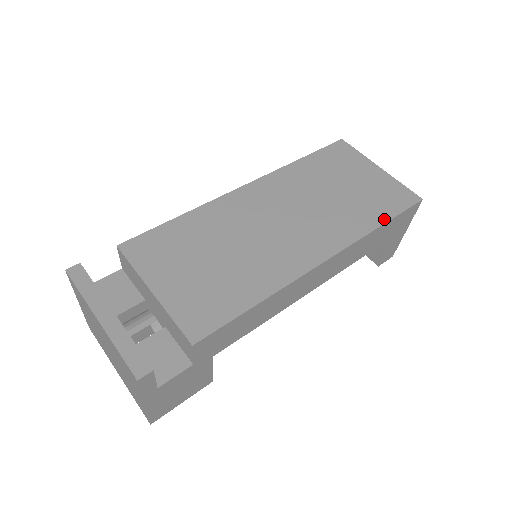
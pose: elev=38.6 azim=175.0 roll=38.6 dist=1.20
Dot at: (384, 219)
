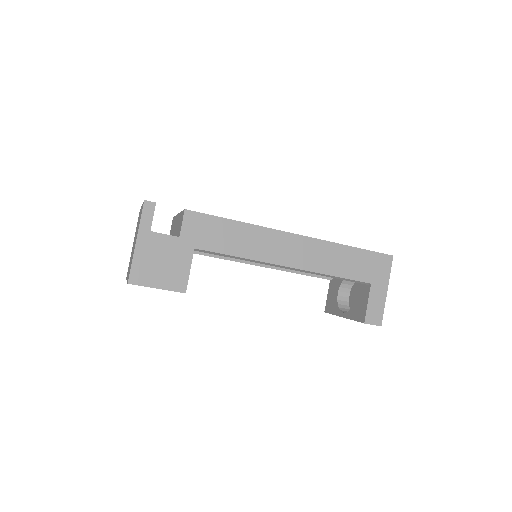
Dot at: (354, 247)
